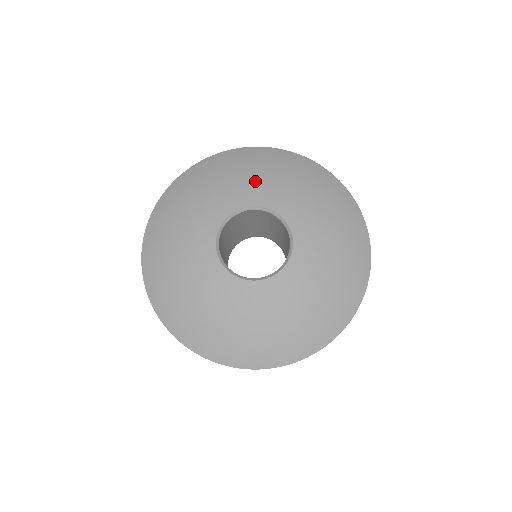
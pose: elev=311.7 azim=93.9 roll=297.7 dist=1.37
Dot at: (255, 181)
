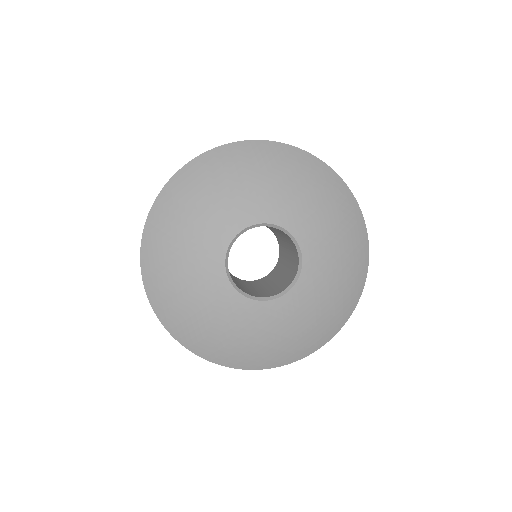
Dot at: (314, 216)
